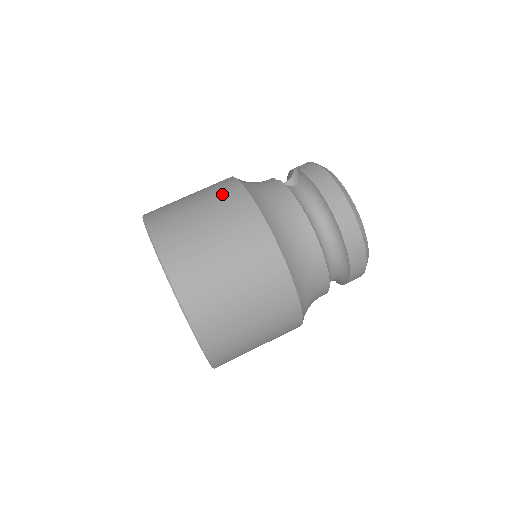
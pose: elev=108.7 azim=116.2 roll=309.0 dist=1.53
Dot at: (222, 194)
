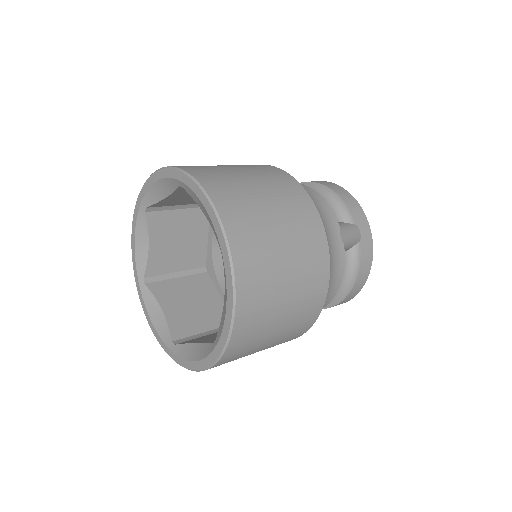
Dot at: occluded
